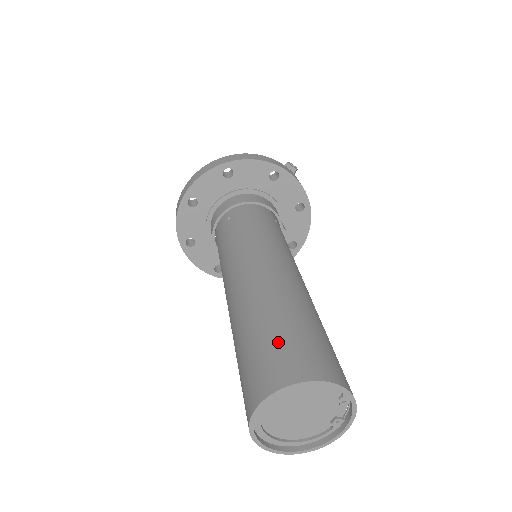
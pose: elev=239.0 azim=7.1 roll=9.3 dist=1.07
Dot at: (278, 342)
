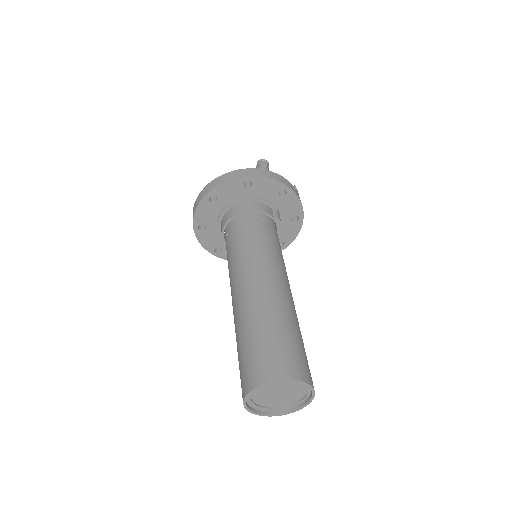
Dot at: (248, 355)
